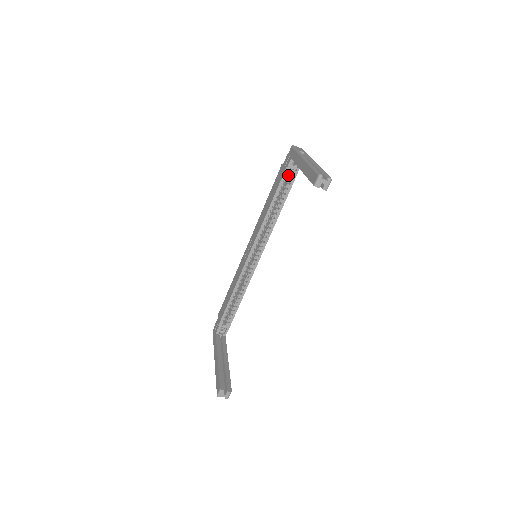
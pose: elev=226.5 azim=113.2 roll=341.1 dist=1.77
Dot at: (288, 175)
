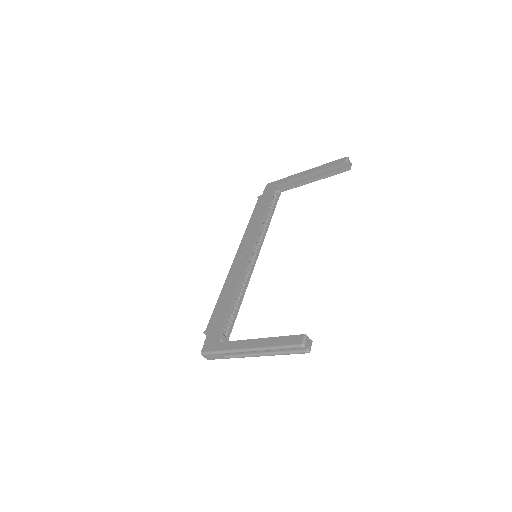
Dot at: occluded
